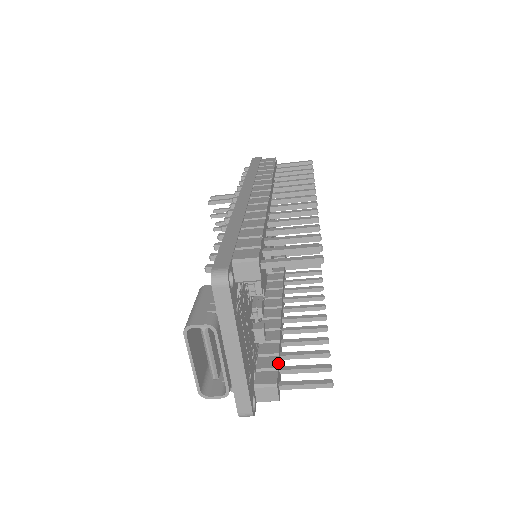
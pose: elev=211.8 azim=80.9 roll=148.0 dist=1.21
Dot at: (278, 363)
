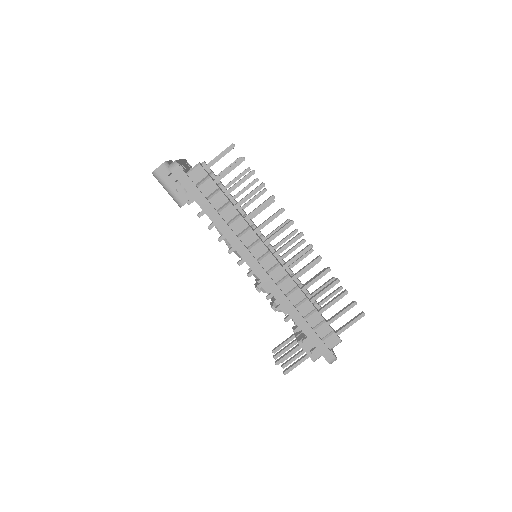
Dot at: occluded
